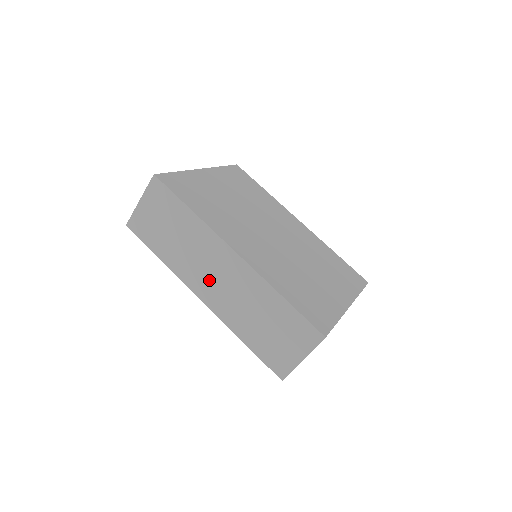
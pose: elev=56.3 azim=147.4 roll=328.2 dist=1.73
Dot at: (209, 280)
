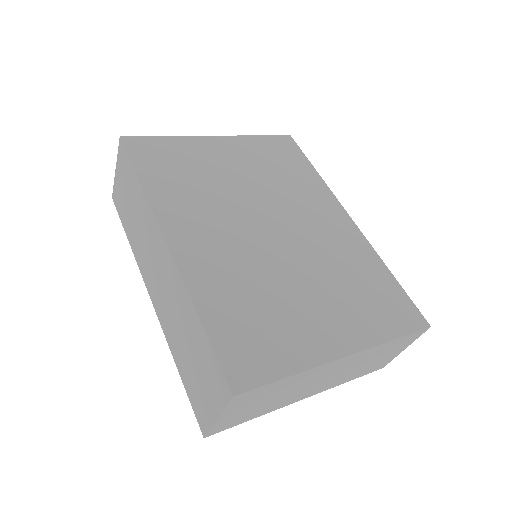
Dot at: (154, 276)
